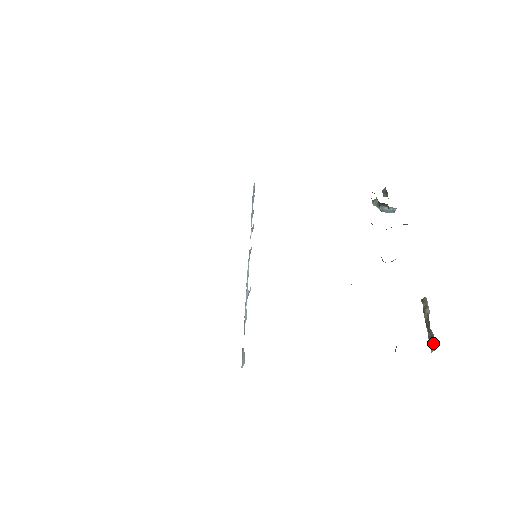
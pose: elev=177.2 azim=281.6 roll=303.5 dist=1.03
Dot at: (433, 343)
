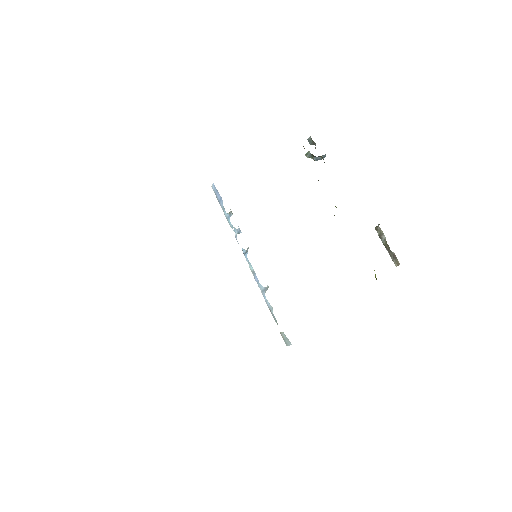
Dot at: (396, 260)
